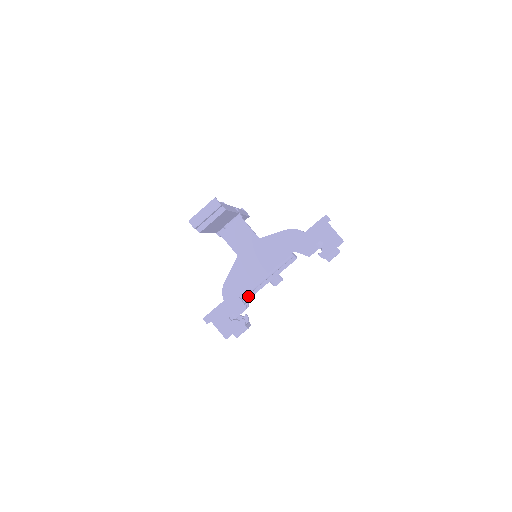
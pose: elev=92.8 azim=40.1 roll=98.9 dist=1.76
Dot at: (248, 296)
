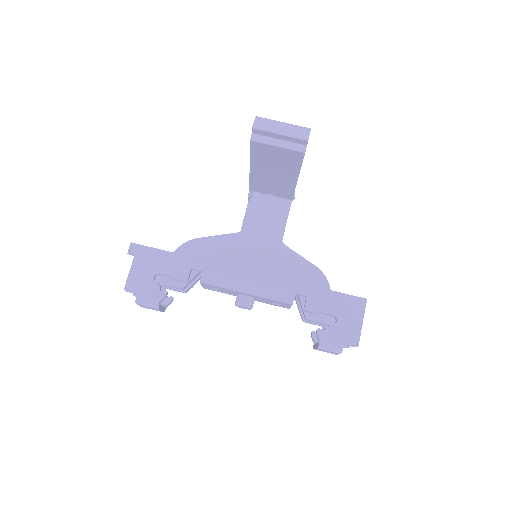
Dot at: (201, 278)
